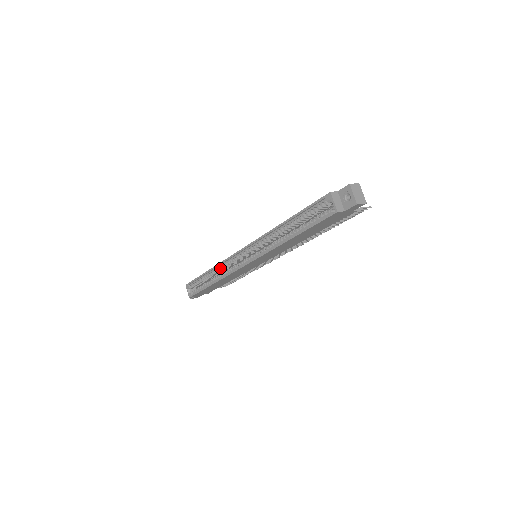
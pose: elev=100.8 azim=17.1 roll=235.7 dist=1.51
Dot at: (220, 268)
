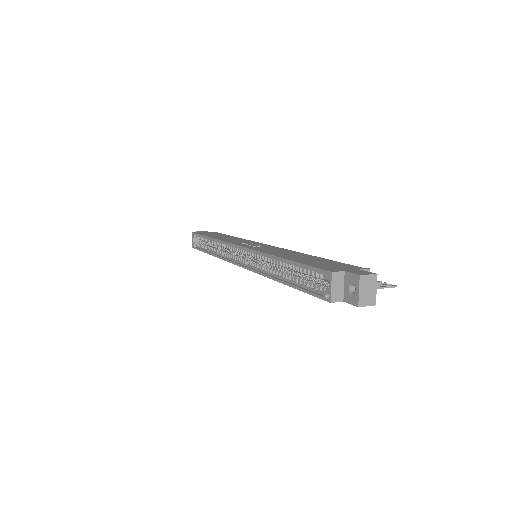
Dot at: (220, 244)
